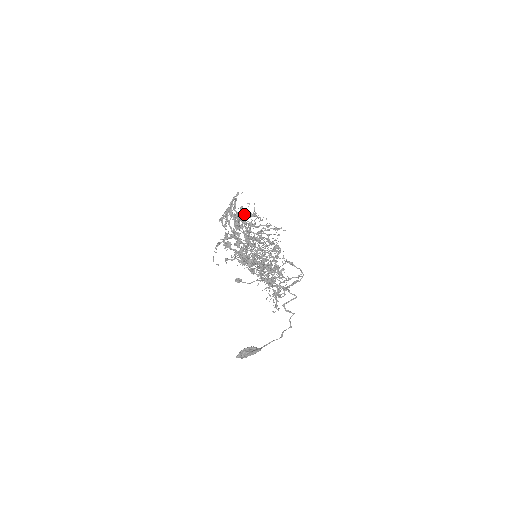
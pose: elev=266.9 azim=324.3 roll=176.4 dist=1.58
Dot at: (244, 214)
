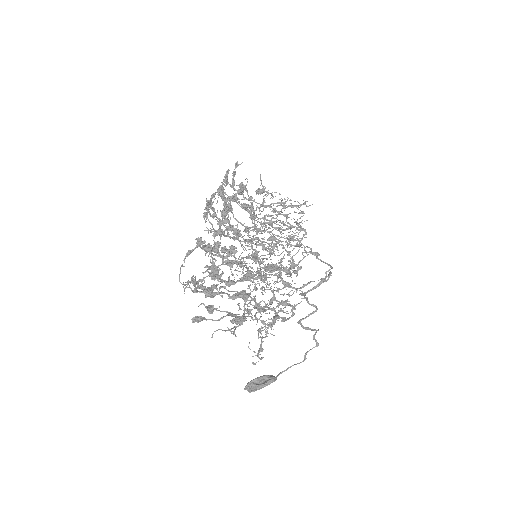
Dot at: (230, 201)
